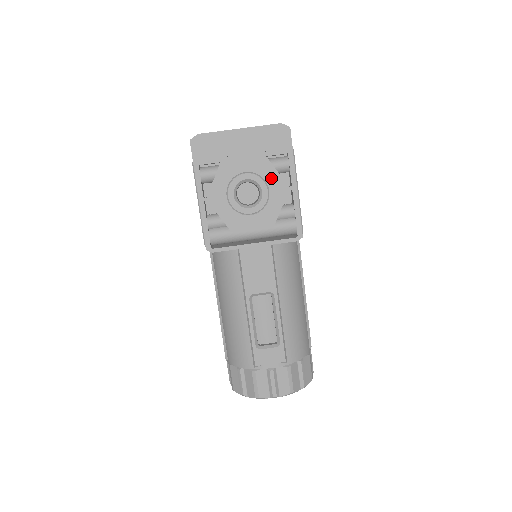
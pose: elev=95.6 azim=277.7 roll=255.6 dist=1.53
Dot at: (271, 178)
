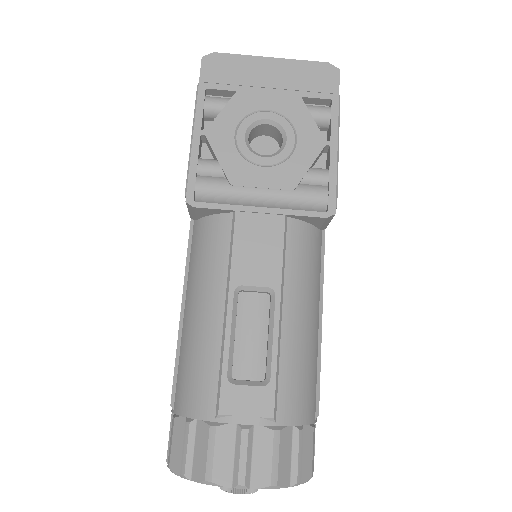
Dot at: (303, 125)
